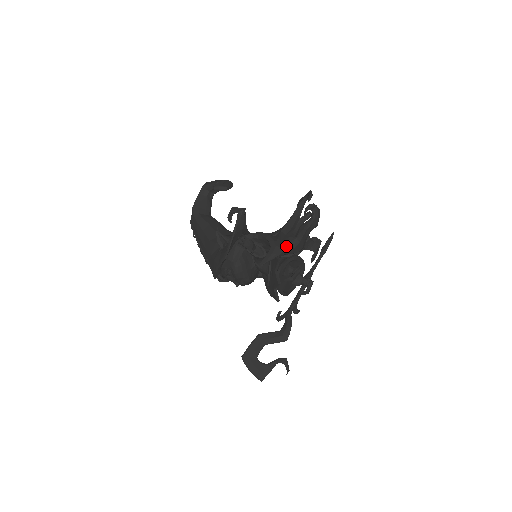
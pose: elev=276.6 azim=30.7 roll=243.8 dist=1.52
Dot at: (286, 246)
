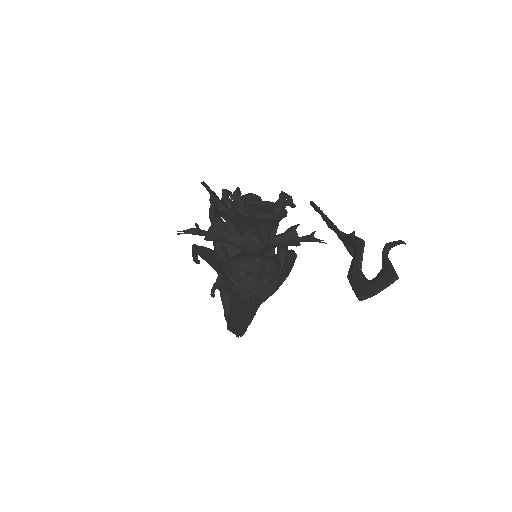
Dot at: occluded
